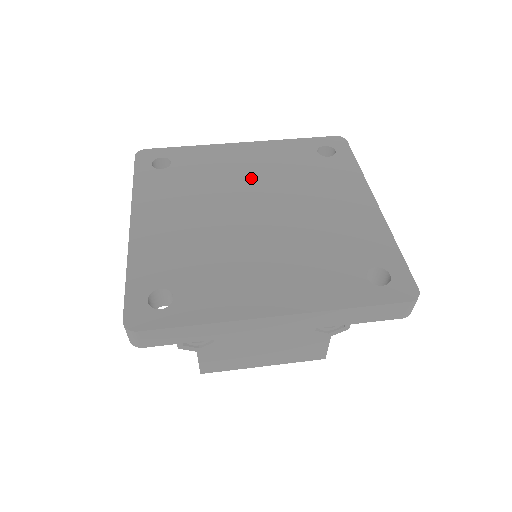
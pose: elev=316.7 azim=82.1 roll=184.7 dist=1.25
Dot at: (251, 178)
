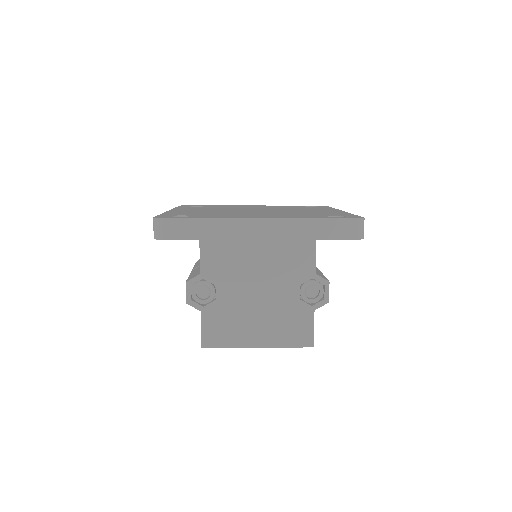
Dot at: occluded
